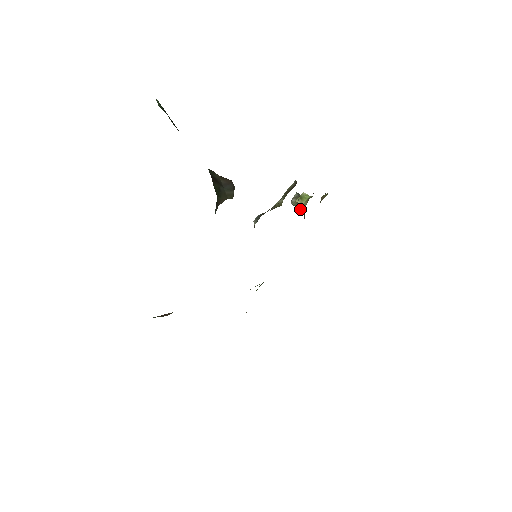
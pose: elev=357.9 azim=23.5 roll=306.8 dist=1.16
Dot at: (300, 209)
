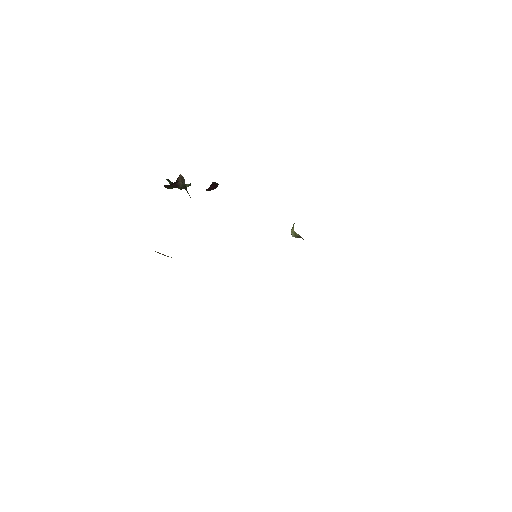
Dot at: (296, 234)
